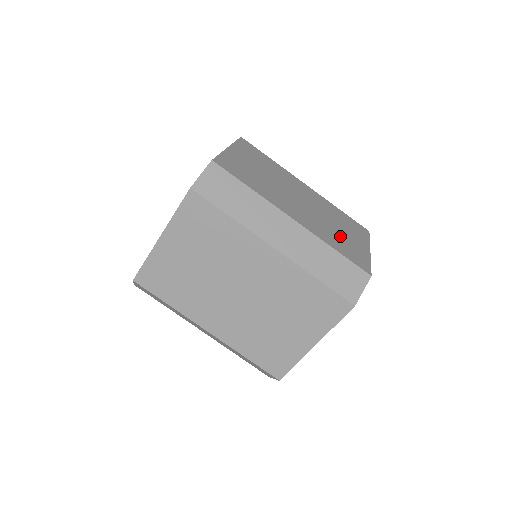
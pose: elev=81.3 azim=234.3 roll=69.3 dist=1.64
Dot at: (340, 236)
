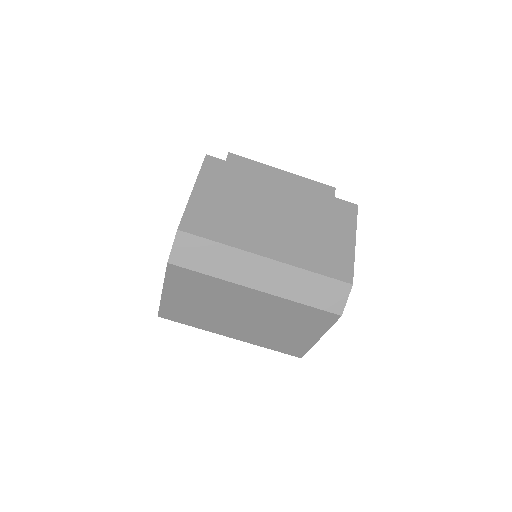
Dot at: (320, 244)
